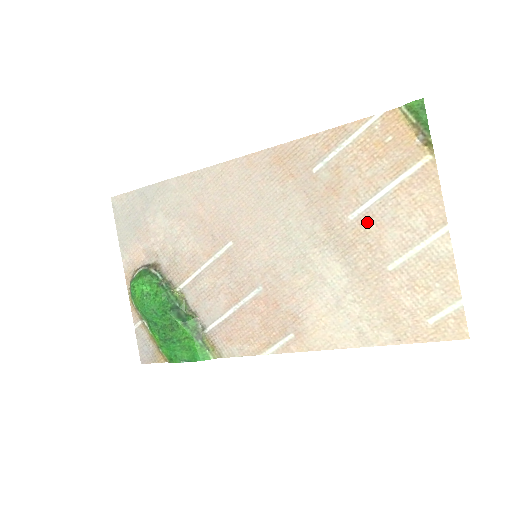
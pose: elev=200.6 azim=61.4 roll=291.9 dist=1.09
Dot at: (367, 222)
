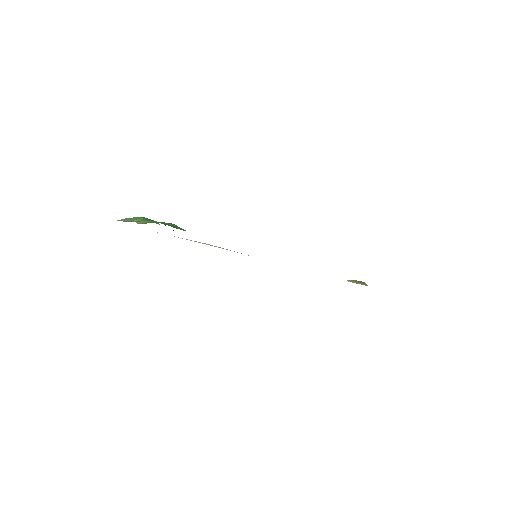
Dot at: occluded
